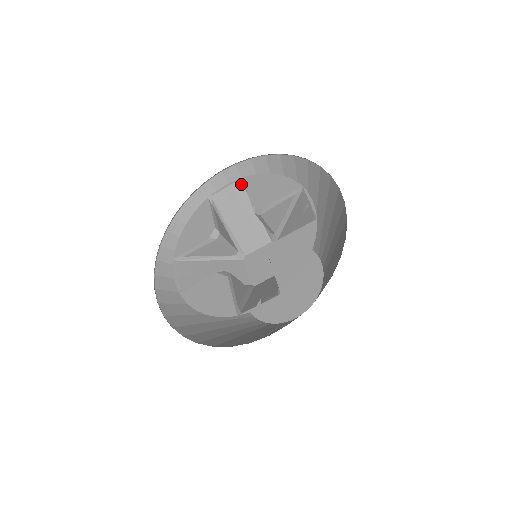
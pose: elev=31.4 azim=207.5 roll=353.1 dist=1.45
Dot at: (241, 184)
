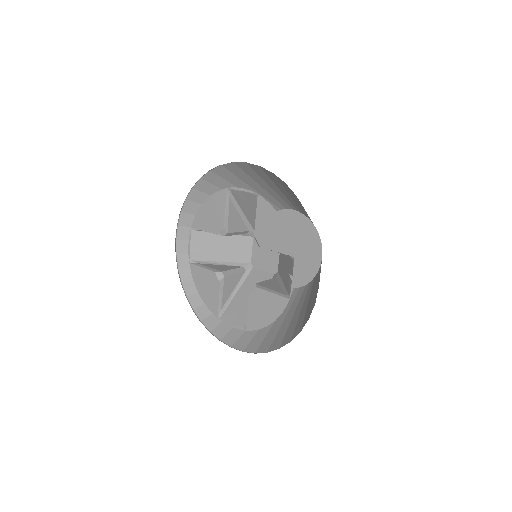
Dot at: (256, 197)
